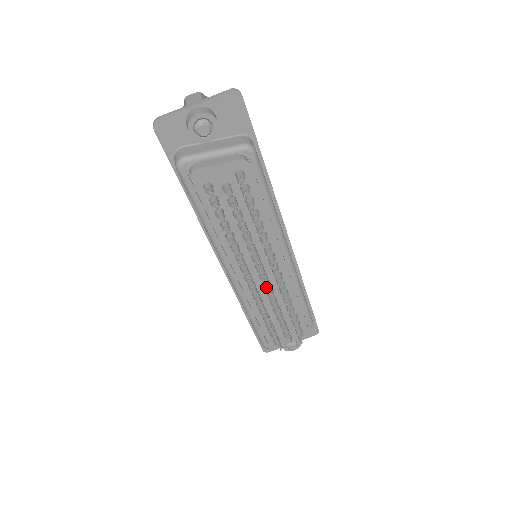
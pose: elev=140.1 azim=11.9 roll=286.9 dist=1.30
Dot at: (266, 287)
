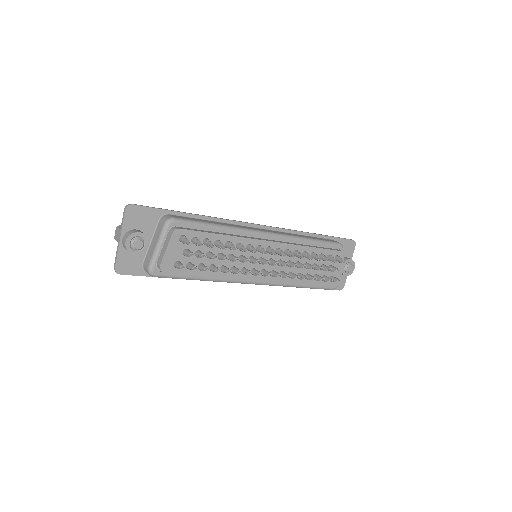
Dot at: (280, 265)
